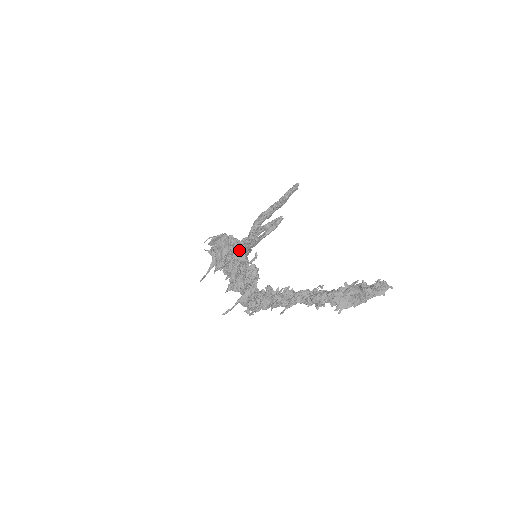
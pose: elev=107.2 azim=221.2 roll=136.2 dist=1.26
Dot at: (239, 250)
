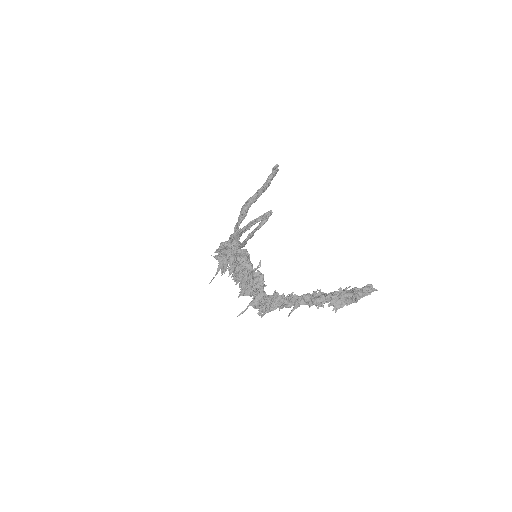
Dot at: (245, 260)
